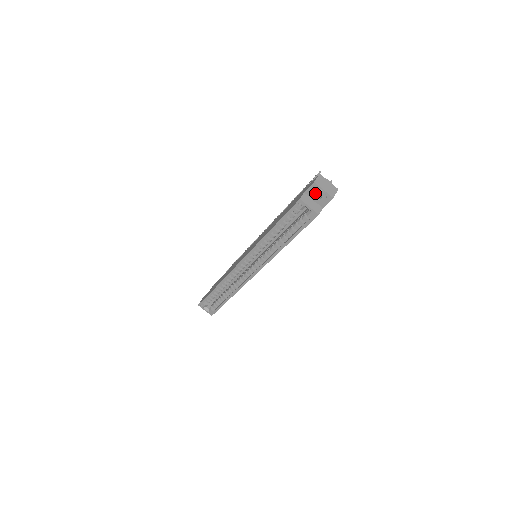
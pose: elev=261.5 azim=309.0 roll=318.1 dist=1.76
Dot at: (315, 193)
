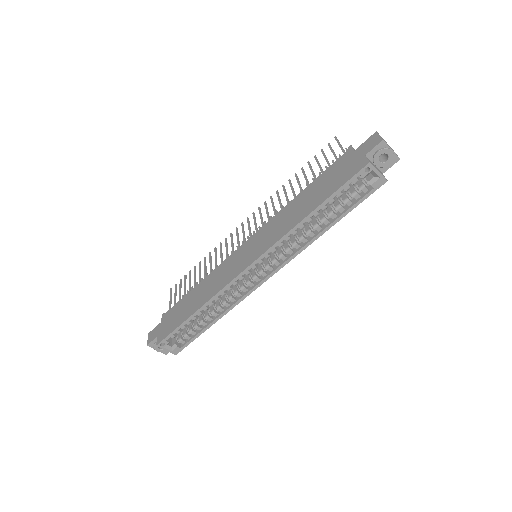
Dot at: (377, 155)
